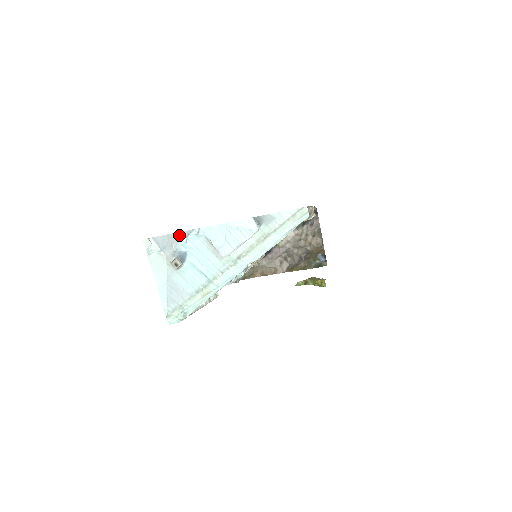
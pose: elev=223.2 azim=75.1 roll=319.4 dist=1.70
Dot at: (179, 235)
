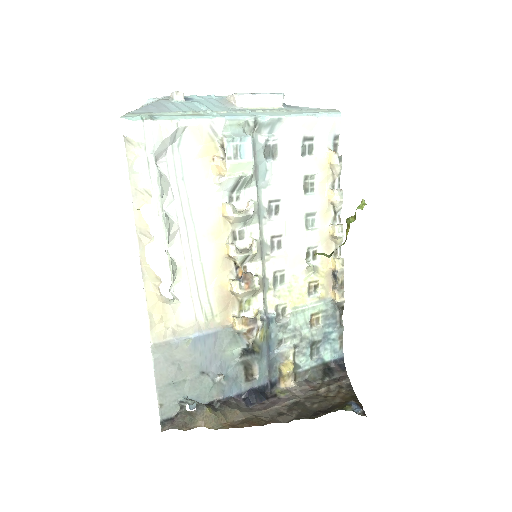
Dot at: occluded
